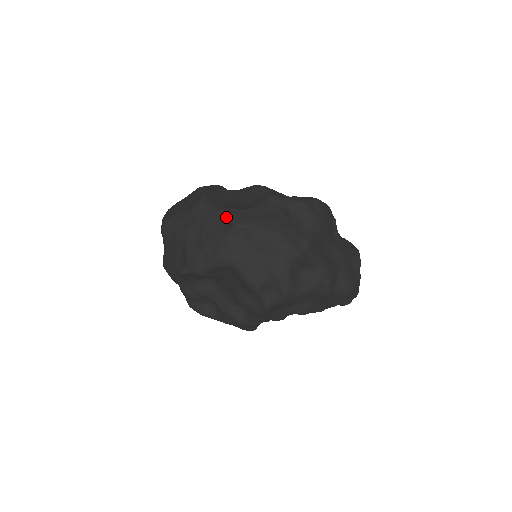
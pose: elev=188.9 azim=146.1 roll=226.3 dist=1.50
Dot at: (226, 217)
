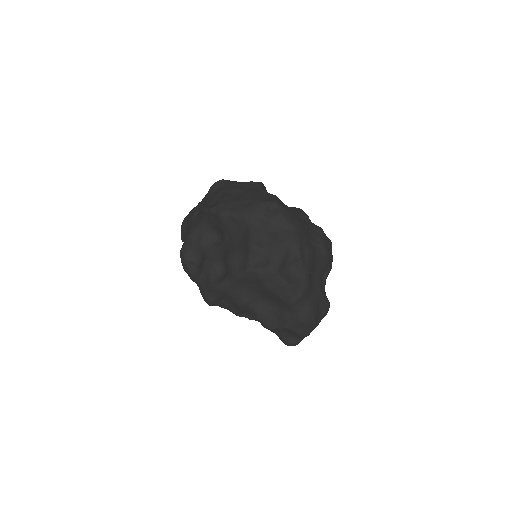
Dot at: (269, 196)
